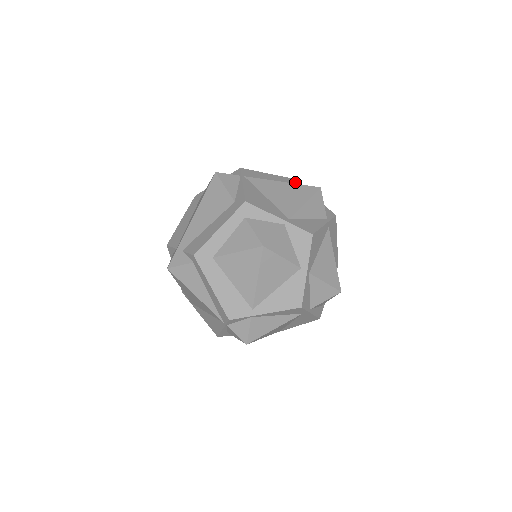
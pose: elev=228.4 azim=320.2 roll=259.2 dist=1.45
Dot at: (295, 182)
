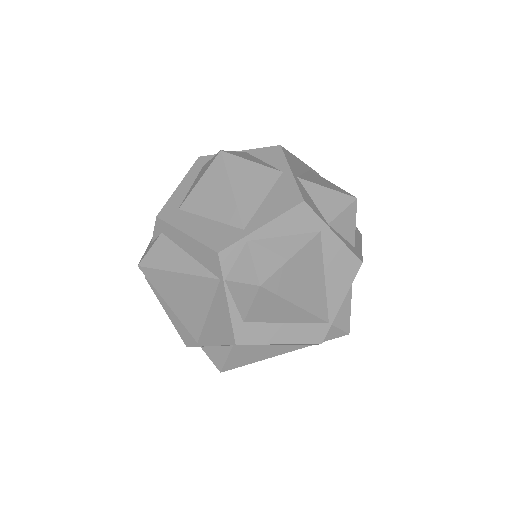
Dot at: occluded
